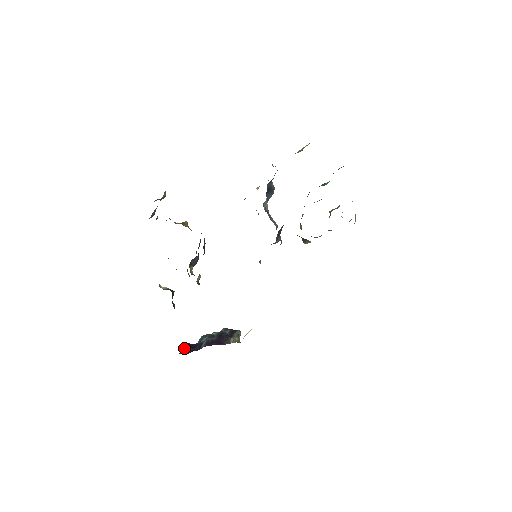
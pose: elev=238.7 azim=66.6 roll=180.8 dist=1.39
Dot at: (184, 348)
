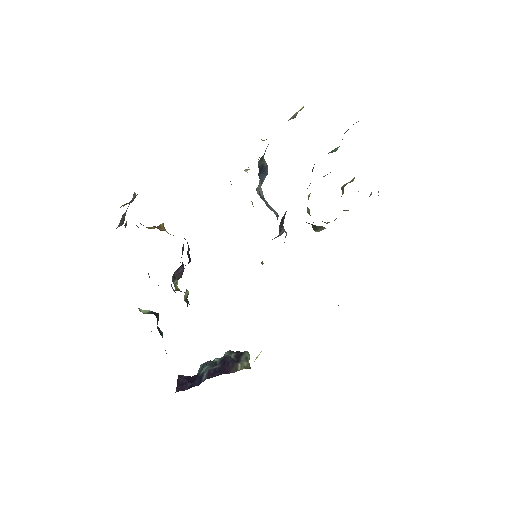
Dot at: (181, 384)
